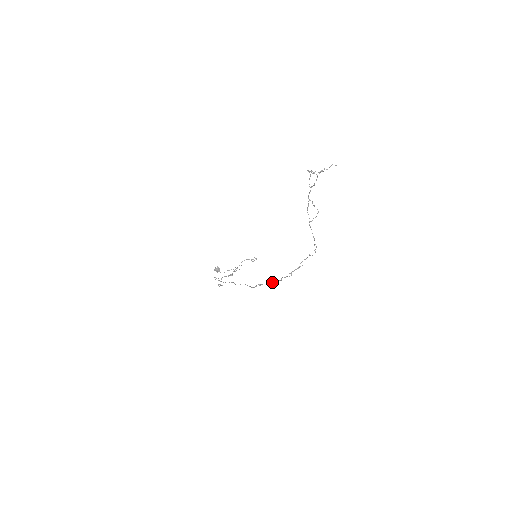
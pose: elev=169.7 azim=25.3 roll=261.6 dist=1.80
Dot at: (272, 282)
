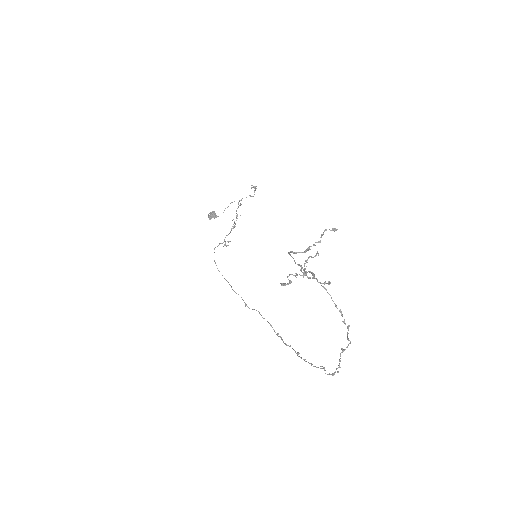
Dot at: (298, 354)
